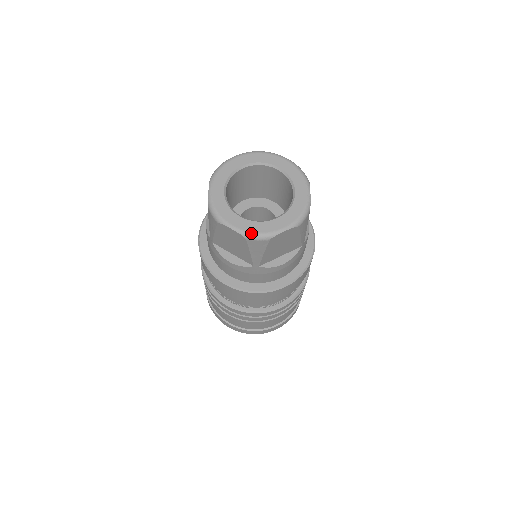
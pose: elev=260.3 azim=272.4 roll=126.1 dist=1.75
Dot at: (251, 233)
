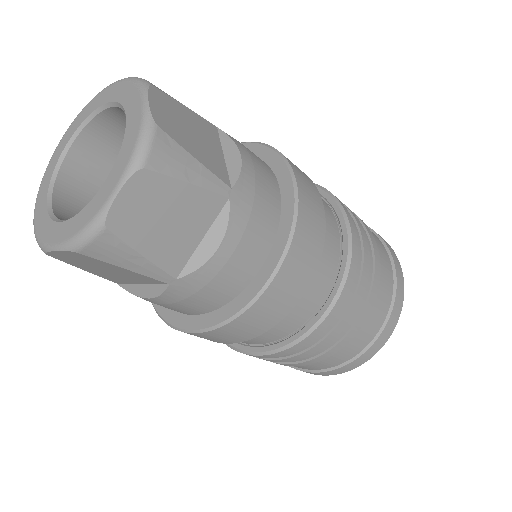
Dot at: (73, 237)
